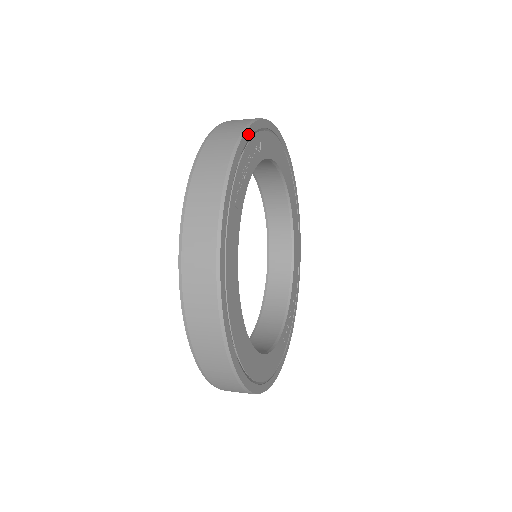
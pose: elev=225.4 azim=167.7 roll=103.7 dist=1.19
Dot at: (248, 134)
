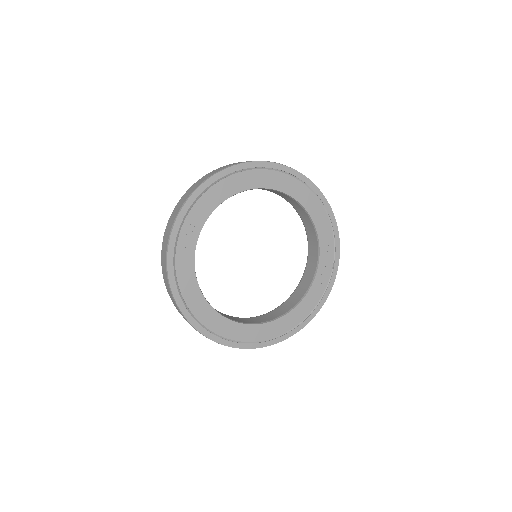
Dot at: (175, 232)
